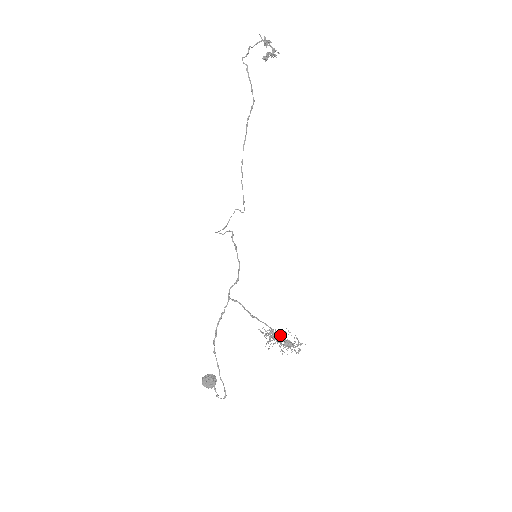
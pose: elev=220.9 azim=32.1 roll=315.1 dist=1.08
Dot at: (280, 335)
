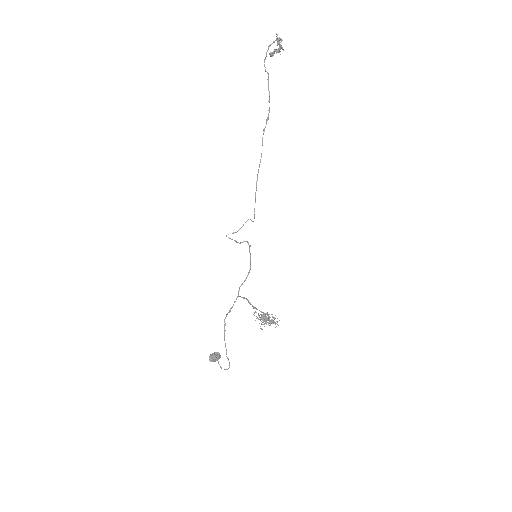
Dot at: (268, 317)
